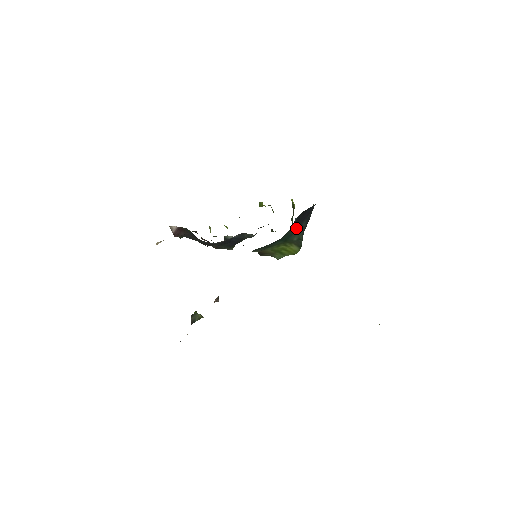
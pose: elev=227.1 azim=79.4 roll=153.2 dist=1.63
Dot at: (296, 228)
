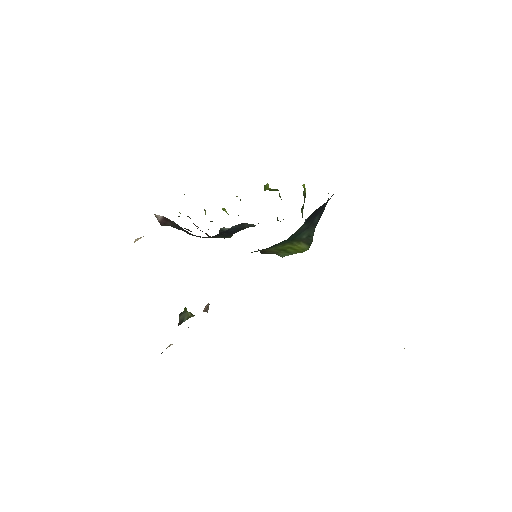
Dot at: (306, 226)
